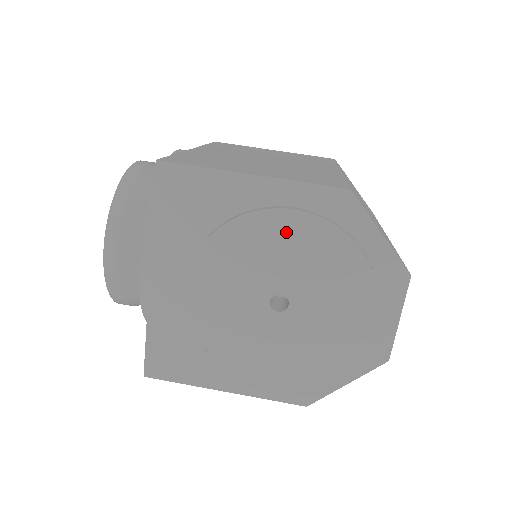
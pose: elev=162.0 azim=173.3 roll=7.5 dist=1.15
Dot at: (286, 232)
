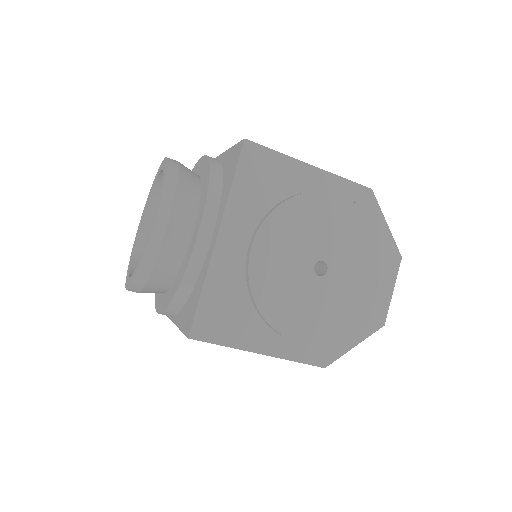
Dot at: (333, 211)
